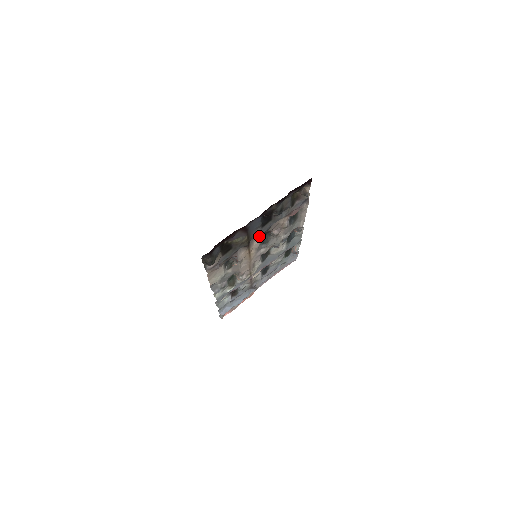
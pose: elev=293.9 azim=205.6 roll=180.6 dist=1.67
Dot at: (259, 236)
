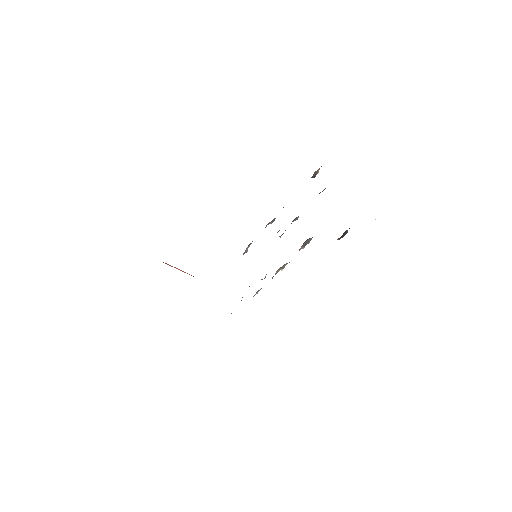
Dot at: occluded
